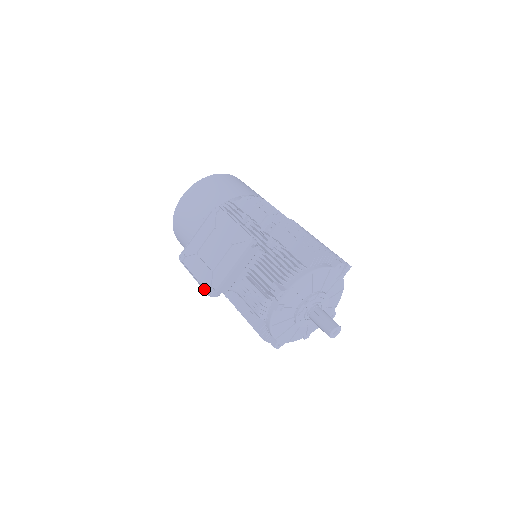
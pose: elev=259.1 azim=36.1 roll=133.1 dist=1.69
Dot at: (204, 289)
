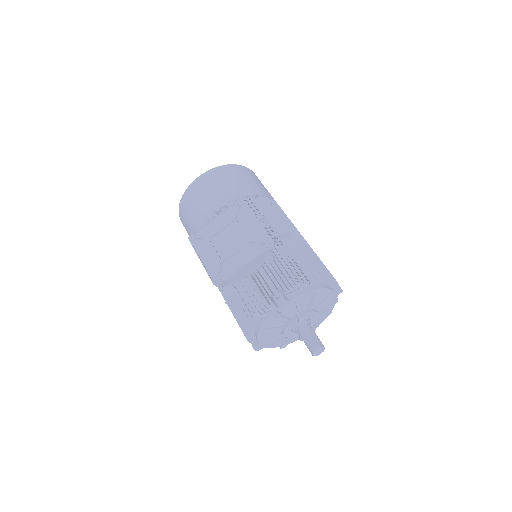
Dot at: (210, 276)
